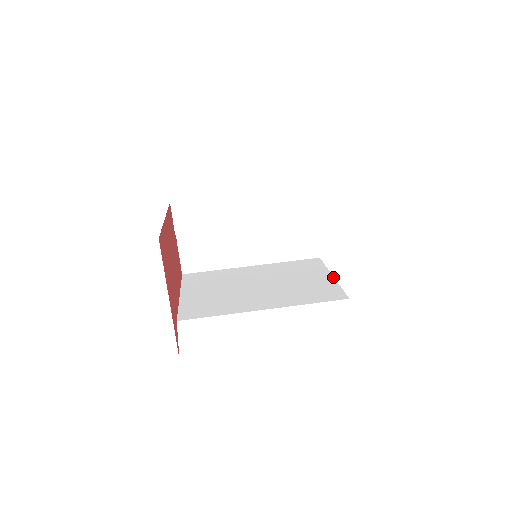
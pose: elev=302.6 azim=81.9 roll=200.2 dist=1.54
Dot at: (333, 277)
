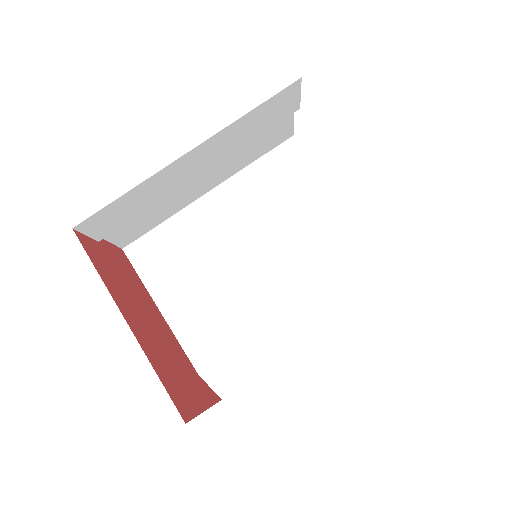
Dot at: (338, 194)
